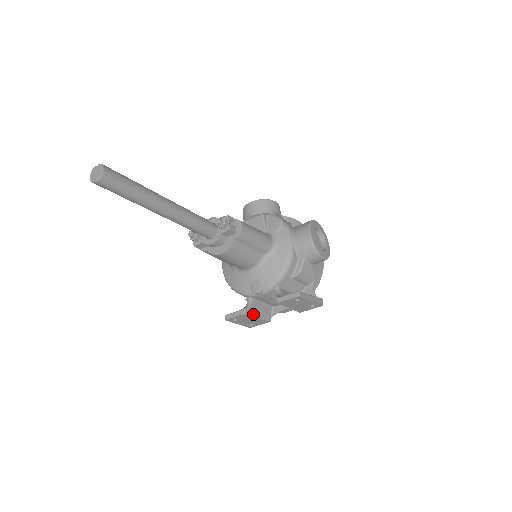
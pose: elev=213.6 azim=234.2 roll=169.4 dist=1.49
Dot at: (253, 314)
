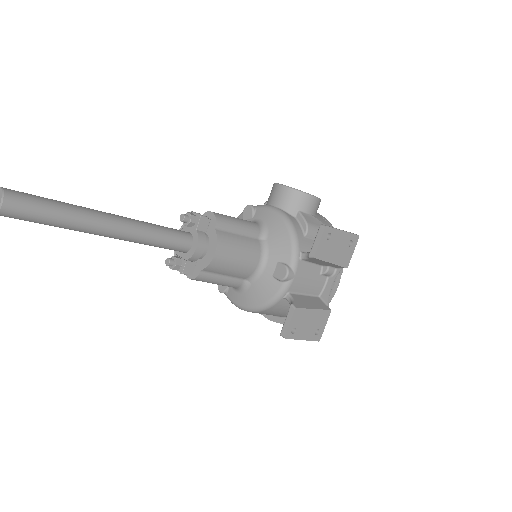
Dot at: (305, 307)
